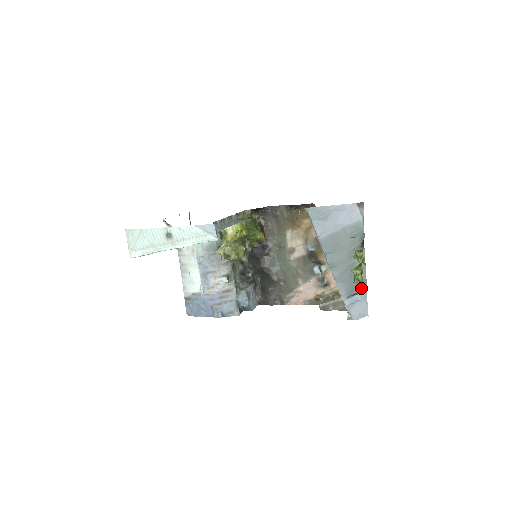
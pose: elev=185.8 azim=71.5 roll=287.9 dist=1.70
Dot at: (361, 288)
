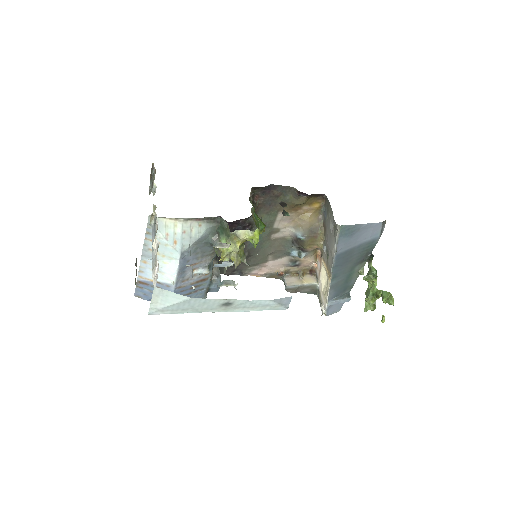
Dot at: (346, 292)
